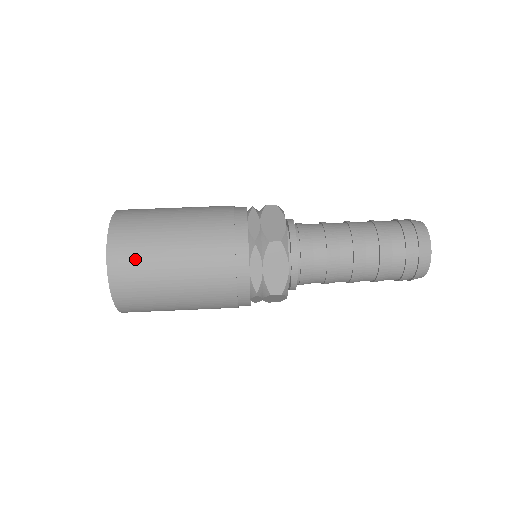
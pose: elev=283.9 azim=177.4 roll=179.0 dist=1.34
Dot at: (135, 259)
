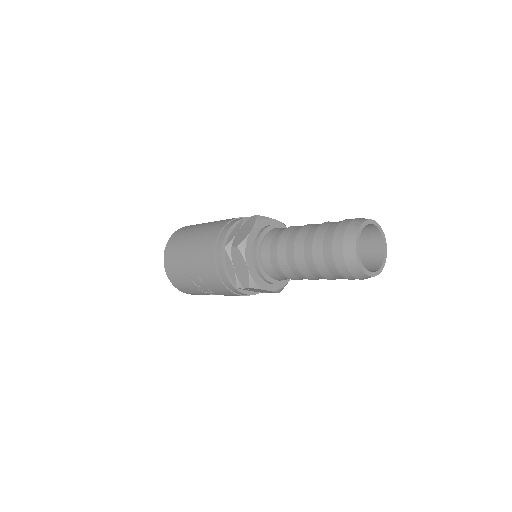
Dot at: (188, 228)
